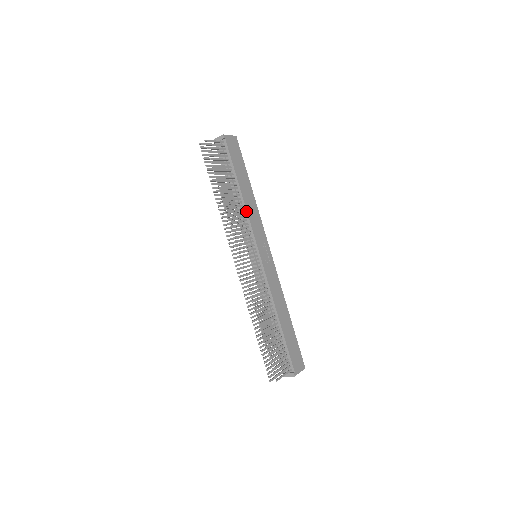
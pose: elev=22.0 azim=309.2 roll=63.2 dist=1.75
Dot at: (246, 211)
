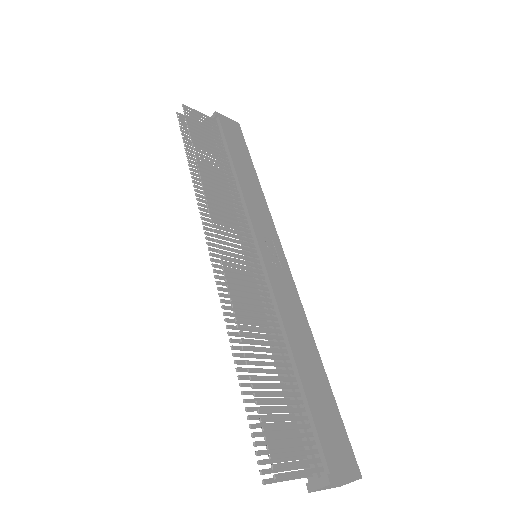
Dot at: (241, 192)
